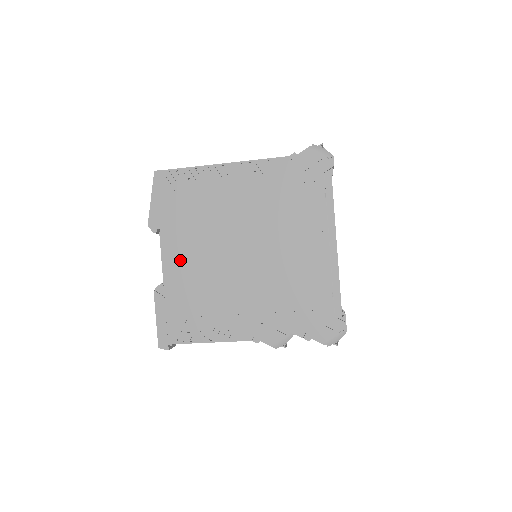
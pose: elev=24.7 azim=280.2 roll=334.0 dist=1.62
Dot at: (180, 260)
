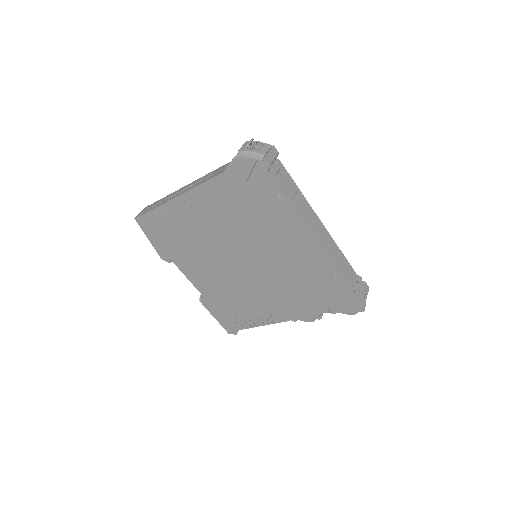
Dot at: (201, 277)
